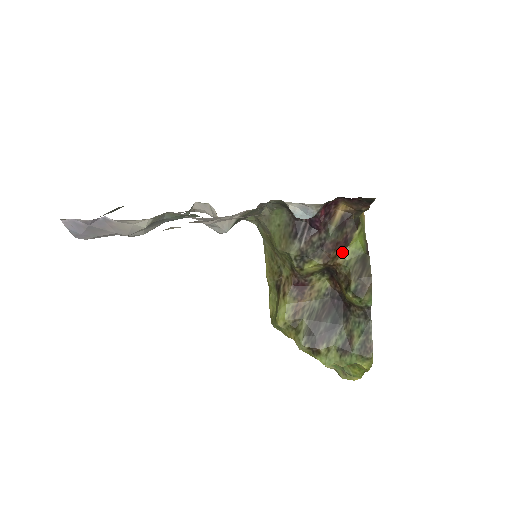
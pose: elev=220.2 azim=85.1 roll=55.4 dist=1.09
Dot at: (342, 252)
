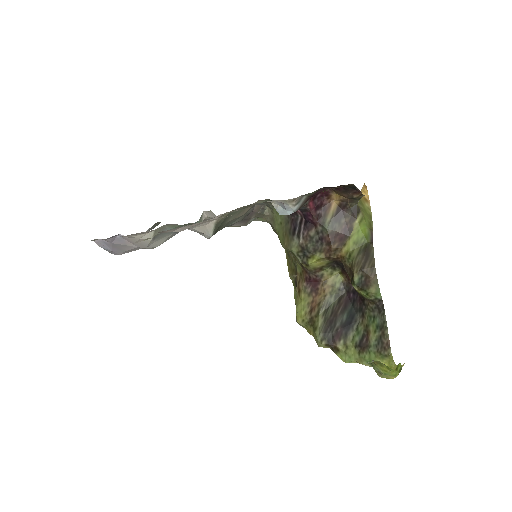
Dot at: (344, 244)
